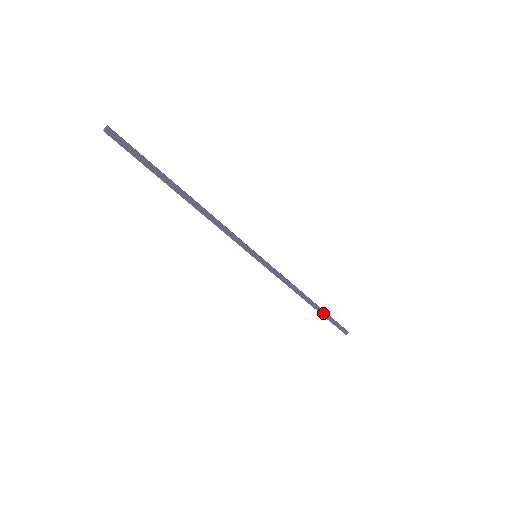
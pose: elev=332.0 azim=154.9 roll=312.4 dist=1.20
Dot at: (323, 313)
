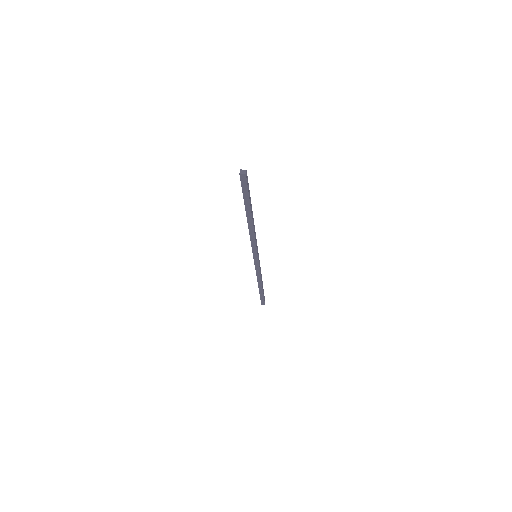
Dot at: (263, 291)
